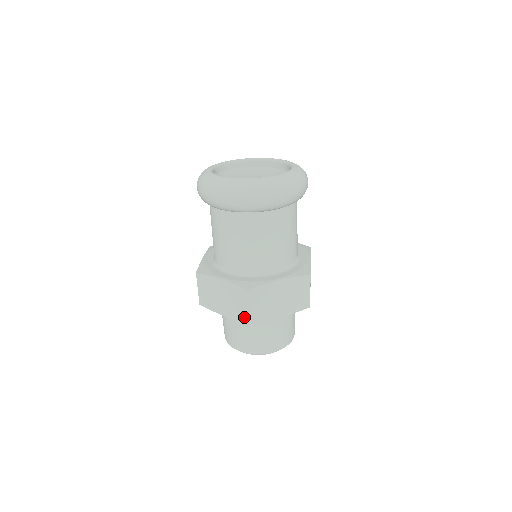
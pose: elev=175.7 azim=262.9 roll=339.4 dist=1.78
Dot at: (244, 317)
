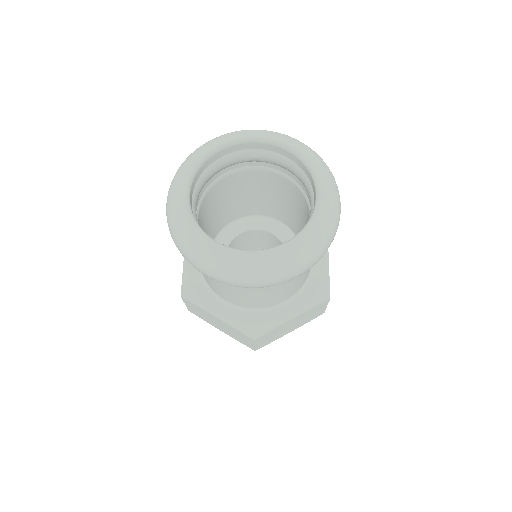
Dot at: (248, 345)
